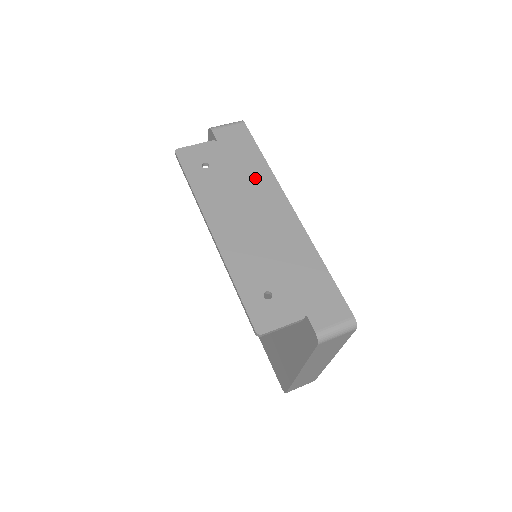
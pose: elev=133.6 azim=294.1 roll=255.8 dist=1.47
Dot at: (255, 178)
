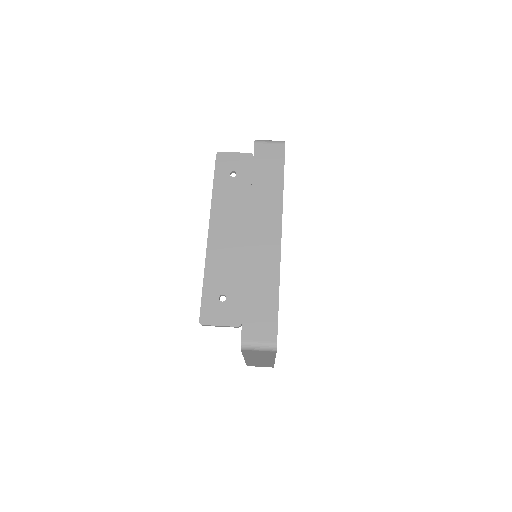
Dot at: (266, 198)
